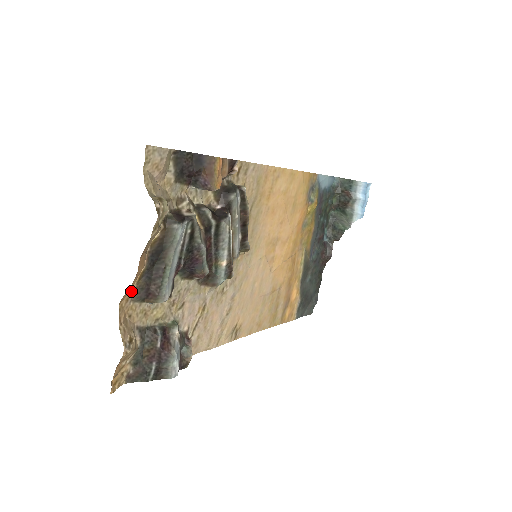
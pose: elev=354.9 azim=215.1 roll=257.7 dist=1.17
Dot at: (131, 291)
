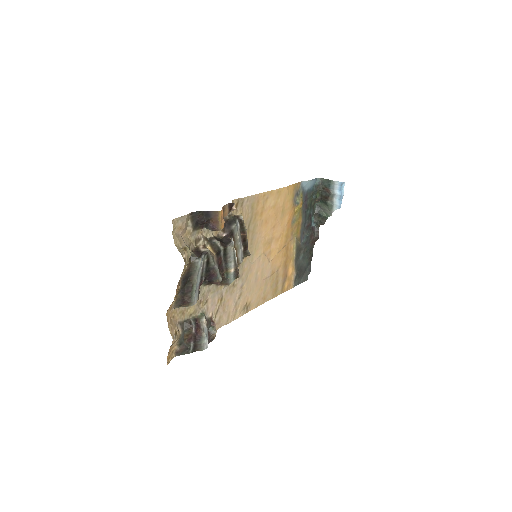
Dot at: (173, 303)
